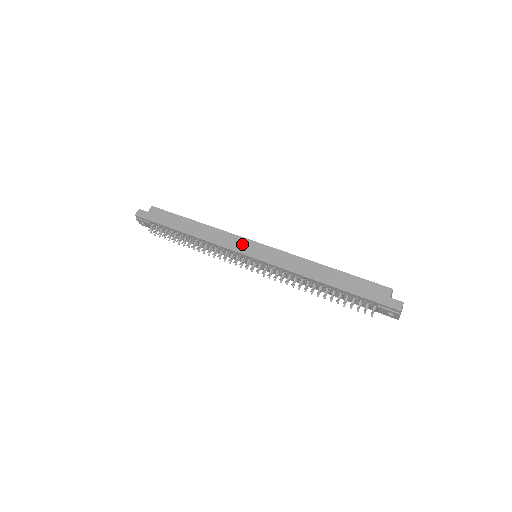
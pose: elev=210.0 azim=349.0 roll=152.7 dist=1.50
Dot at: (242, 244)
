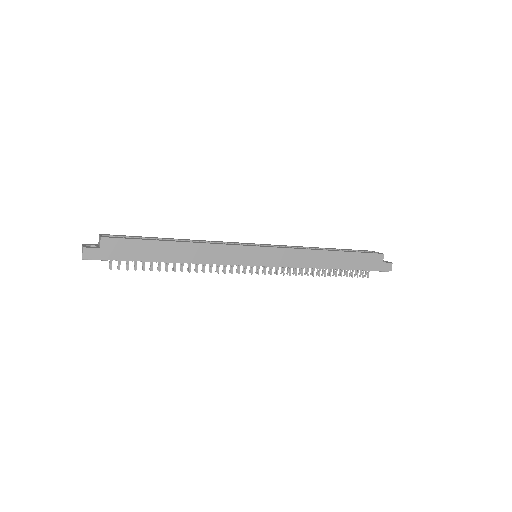
Dot at: (245, 254)
